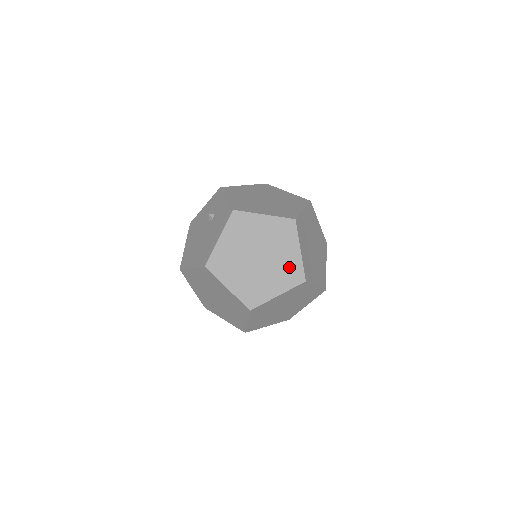
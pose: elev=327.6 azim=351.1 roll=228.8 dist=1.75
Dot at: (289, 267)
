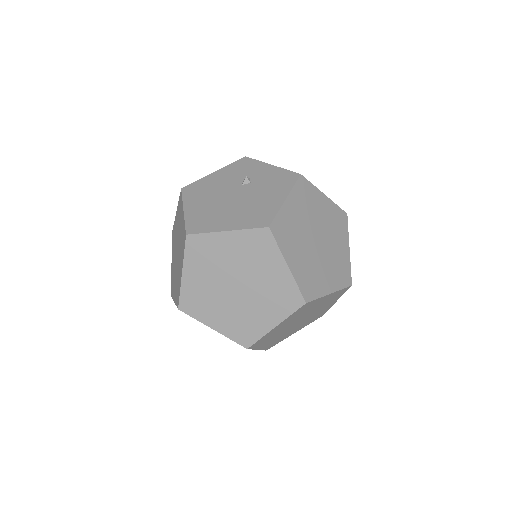
Dot at: (340, 263)
